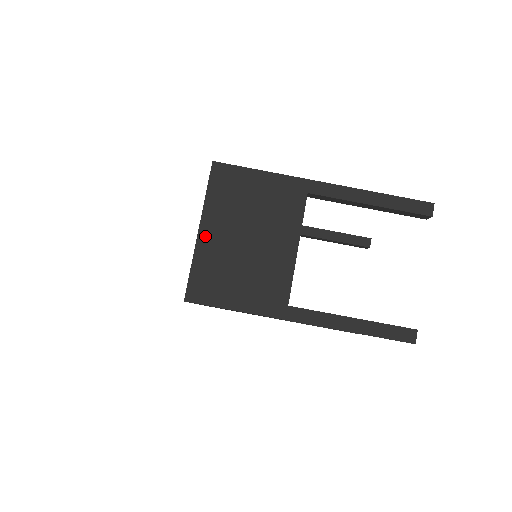
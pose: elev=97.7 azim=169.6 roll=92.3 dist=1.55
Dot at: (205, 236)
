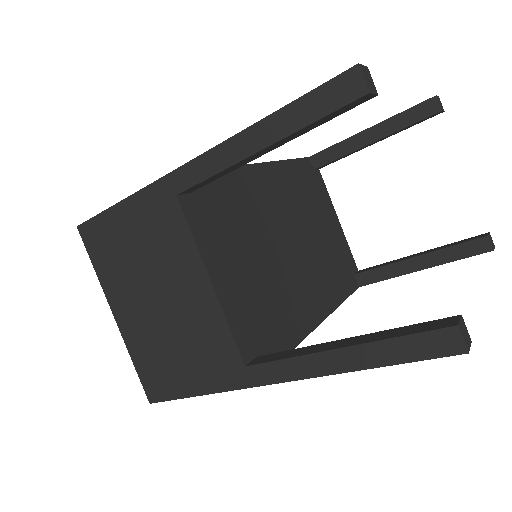
Dot at: (122, 320)
